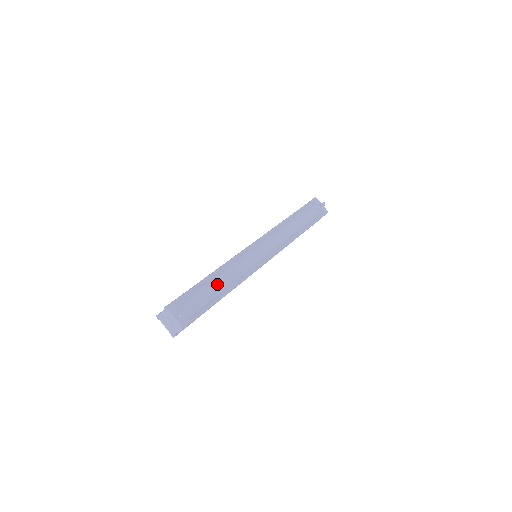
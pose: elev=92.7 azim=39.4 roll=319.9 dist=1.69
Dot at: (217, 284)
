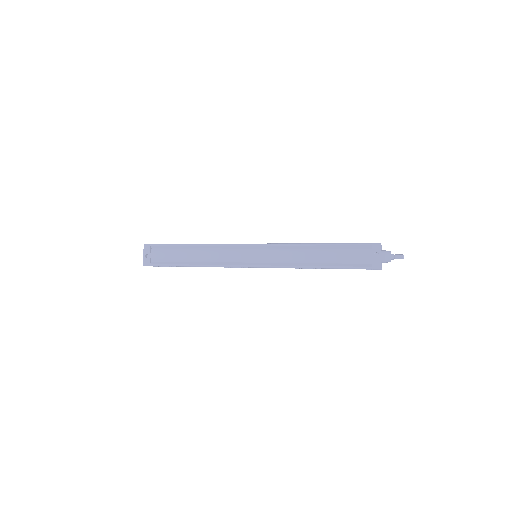
Dot at: (190, 254)
